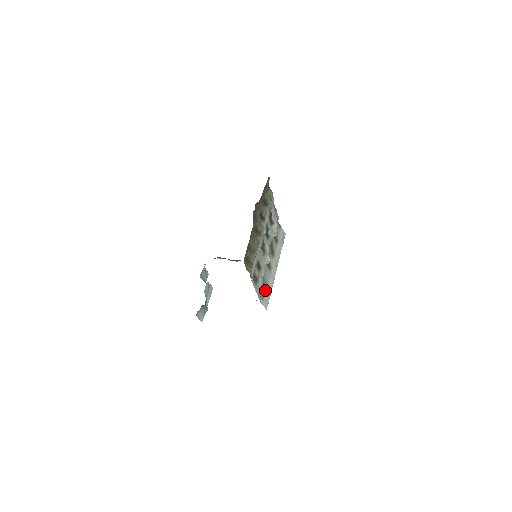
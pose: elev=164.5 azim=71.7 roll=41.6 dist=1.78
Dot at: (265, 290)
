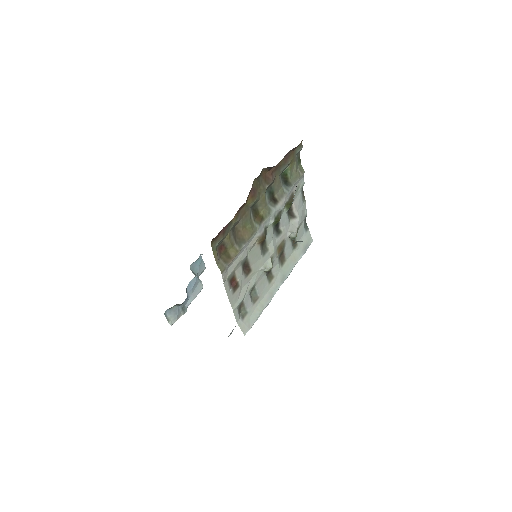
Dot at: (252, 307)
